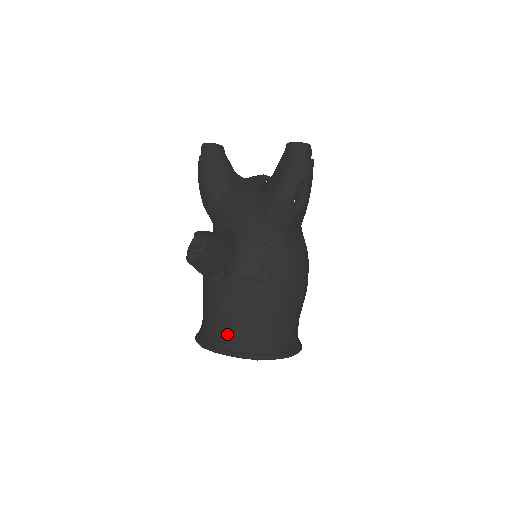
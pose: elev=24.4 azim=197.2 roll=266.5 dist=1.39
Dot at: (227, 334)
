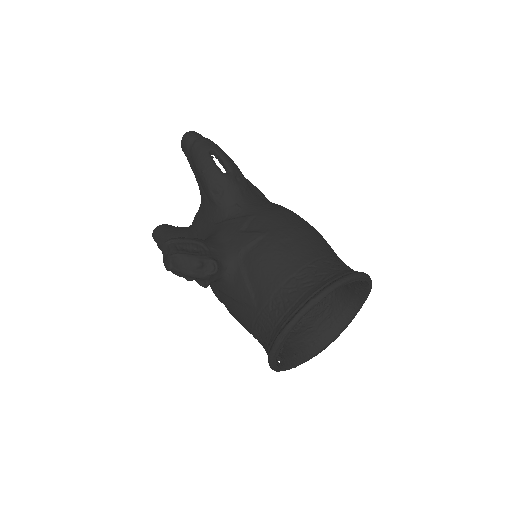
Dot at: (275, 313)
